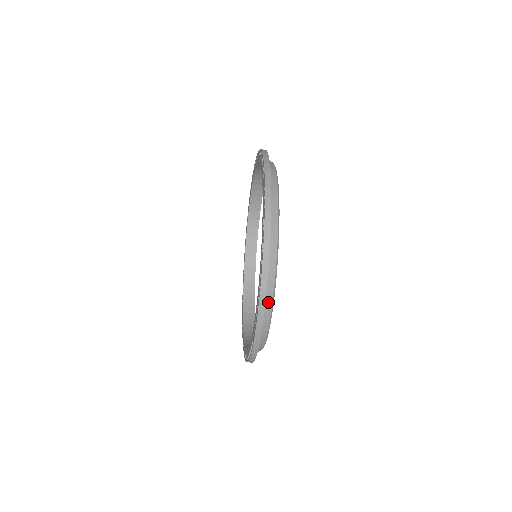
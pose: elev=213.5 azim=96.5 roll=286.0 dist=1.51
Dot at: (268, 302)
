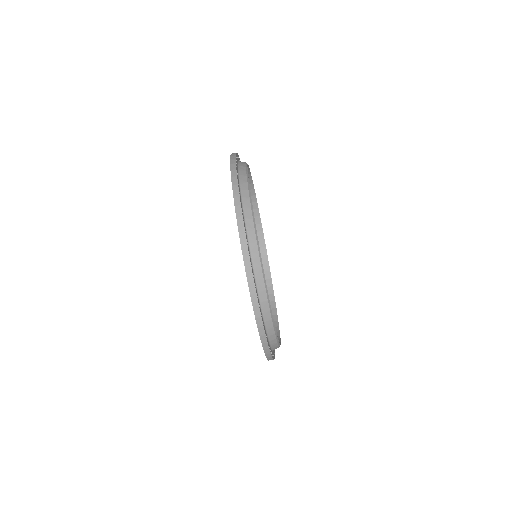
Dot at: (242, 170)
